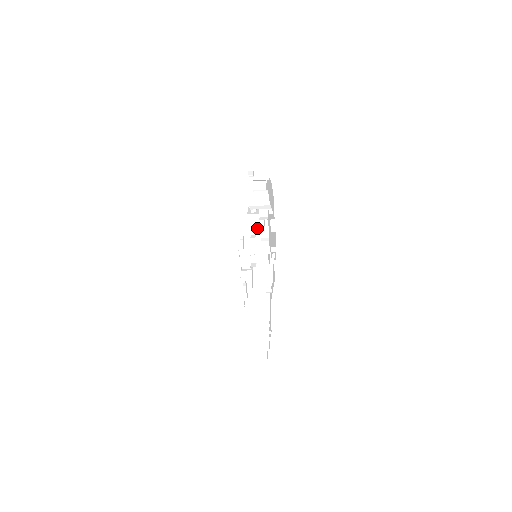
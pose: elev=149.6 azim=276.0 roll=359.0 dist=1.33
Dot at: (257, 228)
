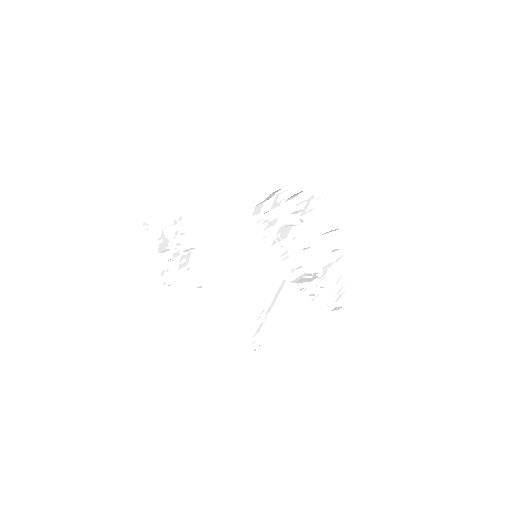
Dot at: (322, 251)
